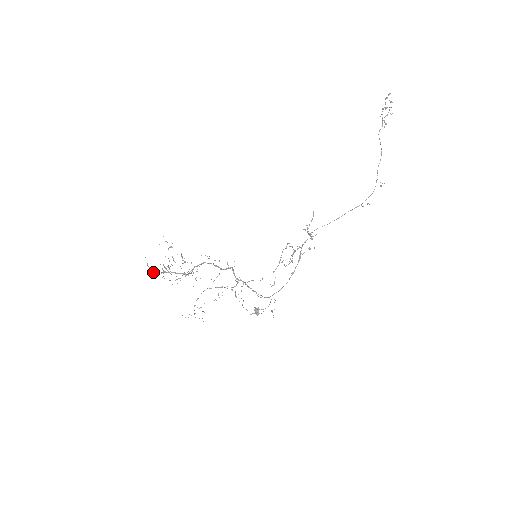
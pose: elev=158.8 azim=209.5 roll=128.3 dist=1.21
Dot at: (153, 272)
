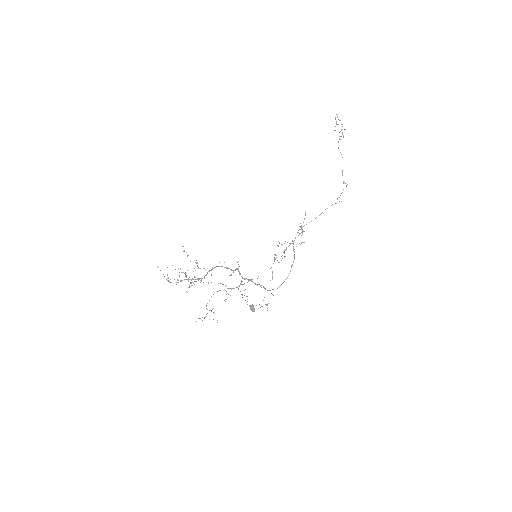
Dot at: (170, 282)
